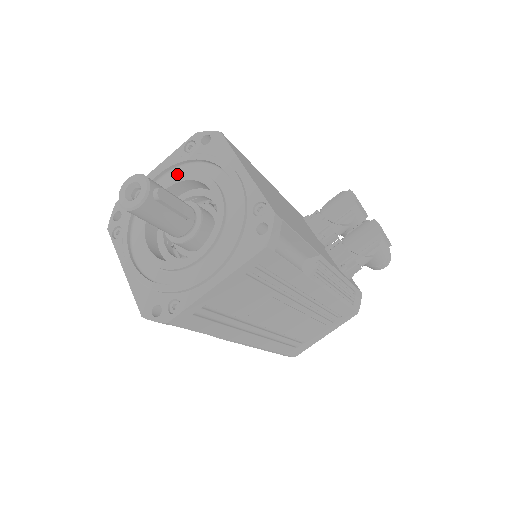
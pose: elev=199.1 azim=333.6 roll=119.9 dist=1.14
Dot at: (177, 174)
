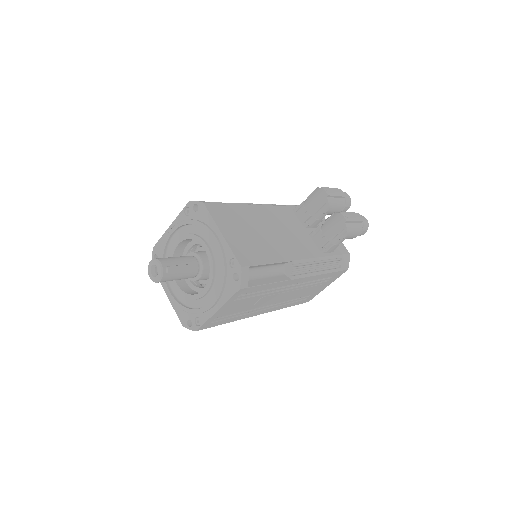
Dot at: (184, 232)
